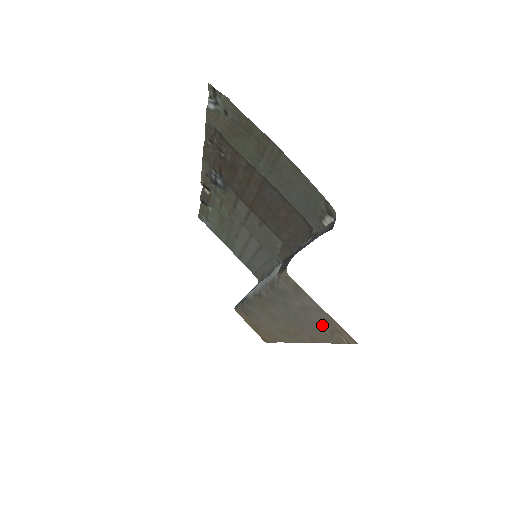
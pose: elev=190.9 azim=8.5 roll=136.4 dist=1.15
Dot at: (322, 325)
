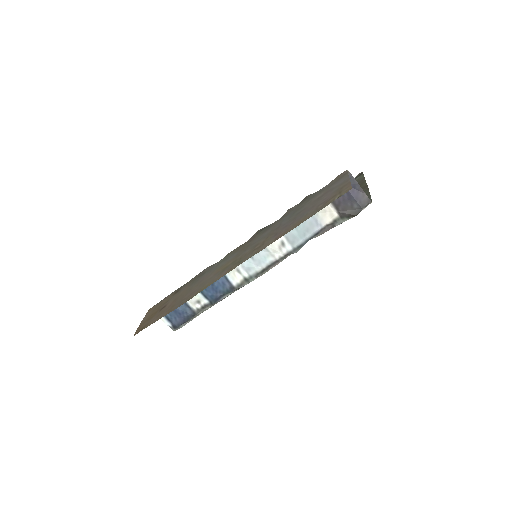
Dot at: (325, 200)
